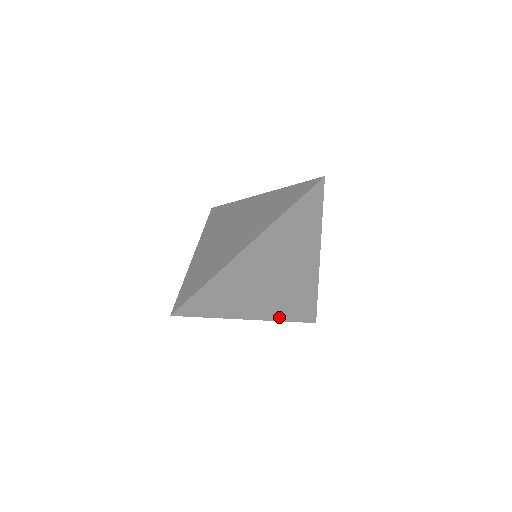
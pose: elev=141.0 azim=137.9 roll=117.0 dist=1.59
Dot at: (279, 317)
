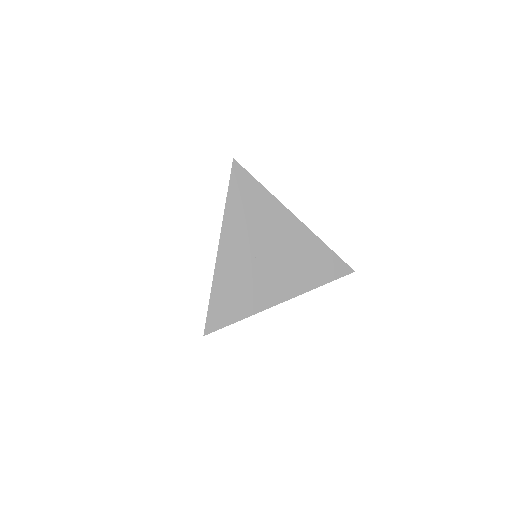
Dot at: (309, 286)
